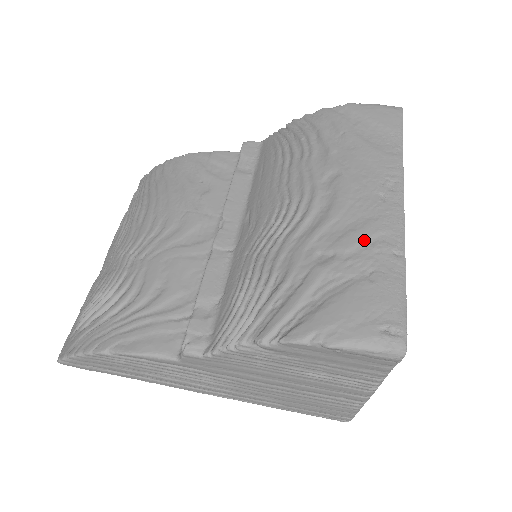
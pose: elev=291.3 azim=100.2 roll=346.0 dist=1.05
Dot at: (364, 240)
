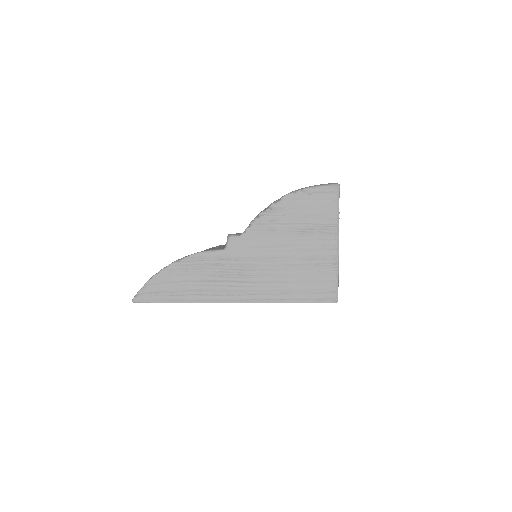
Dot at: occluded
